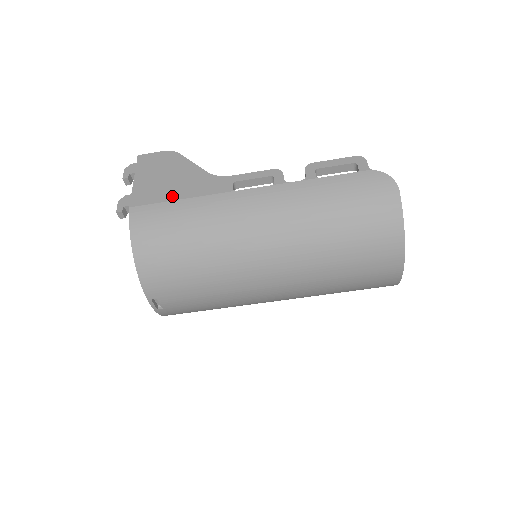
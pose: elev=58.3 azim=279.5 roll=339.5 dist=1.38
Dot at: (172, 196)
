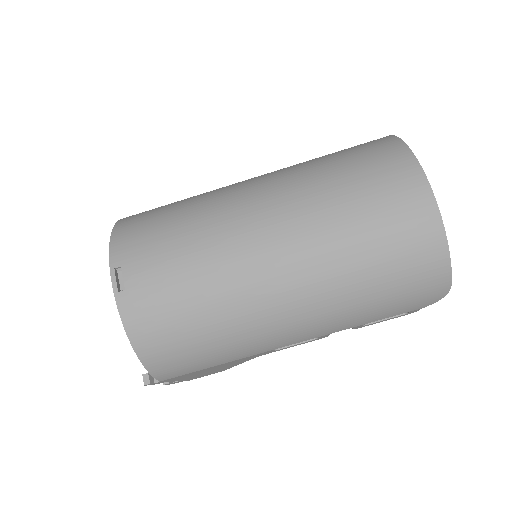
Dot at: occluded
